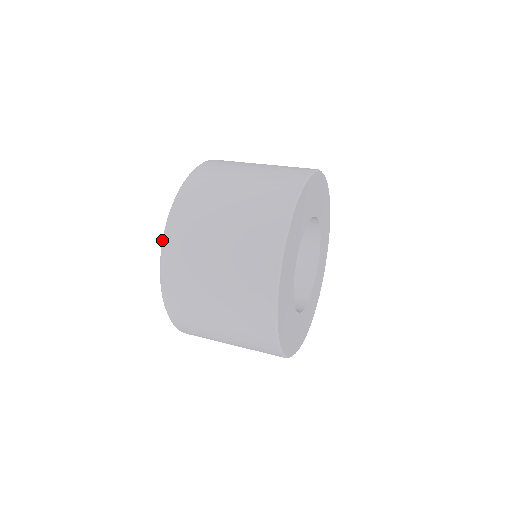
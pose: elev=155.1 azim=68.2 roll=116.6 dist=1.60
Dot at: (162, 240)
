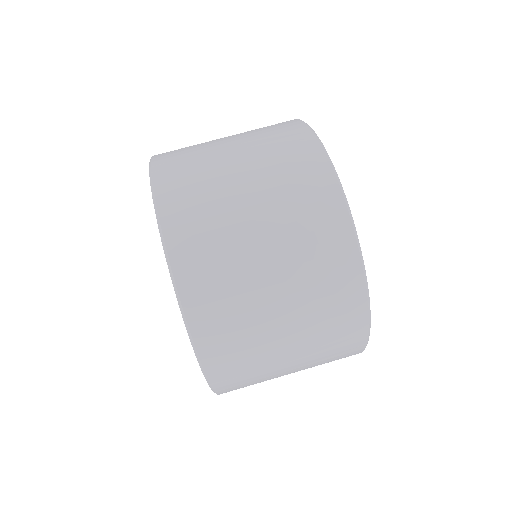
Dot at: occluded
